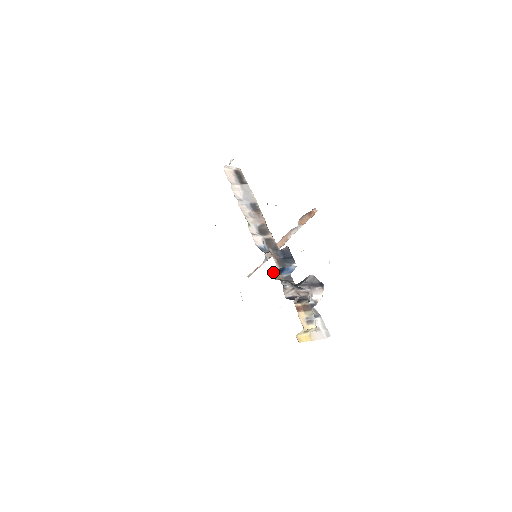
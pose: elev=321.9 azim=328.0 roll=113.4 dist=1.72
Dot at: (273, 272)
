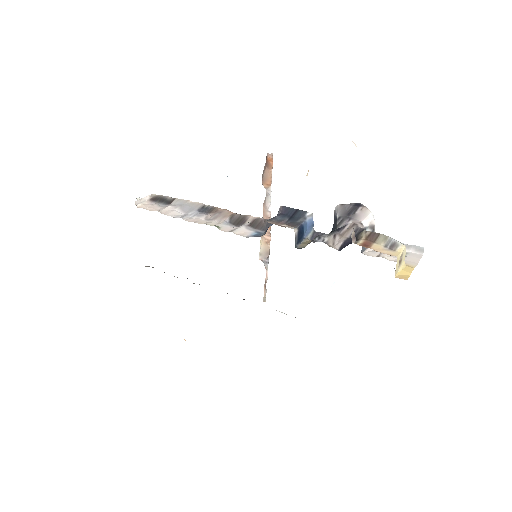
Dot at: occluded
